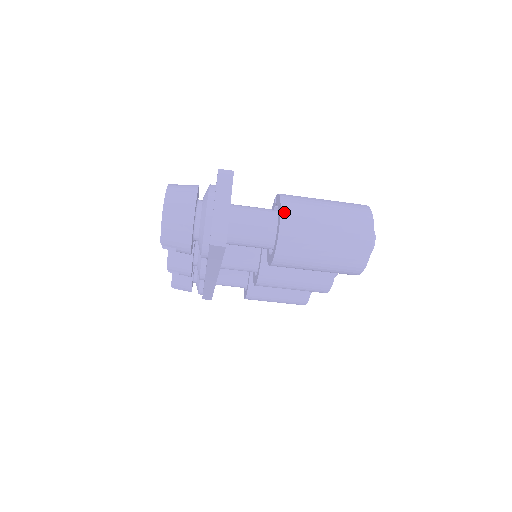
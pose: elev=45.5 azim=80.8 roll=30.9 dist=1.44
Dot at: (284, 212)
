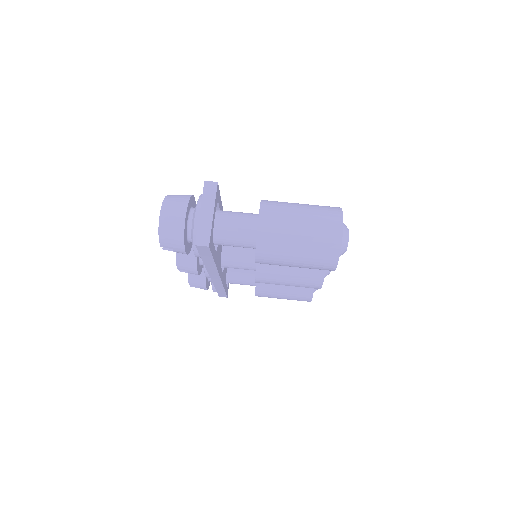
Dot at: (262, 216)
